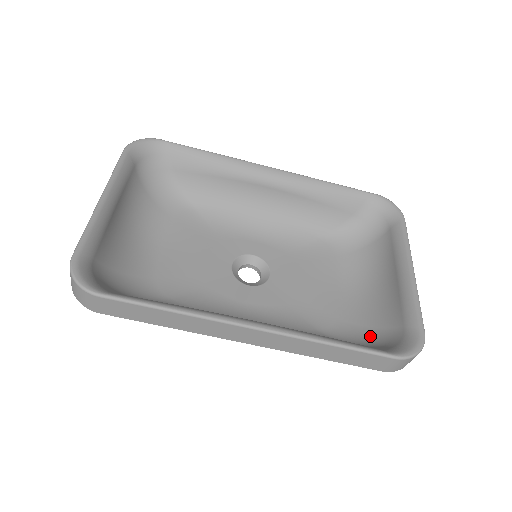
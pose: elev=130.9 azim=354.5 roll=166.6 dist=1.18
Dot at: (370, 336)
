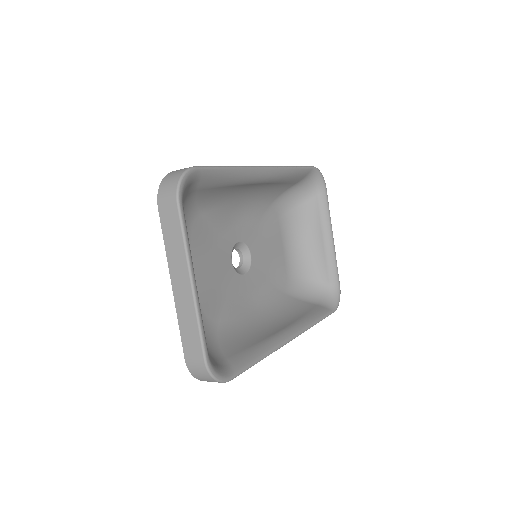
Dot at: (307, 287)
